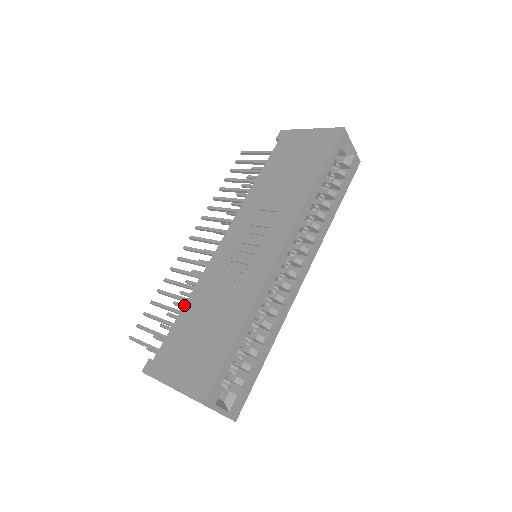
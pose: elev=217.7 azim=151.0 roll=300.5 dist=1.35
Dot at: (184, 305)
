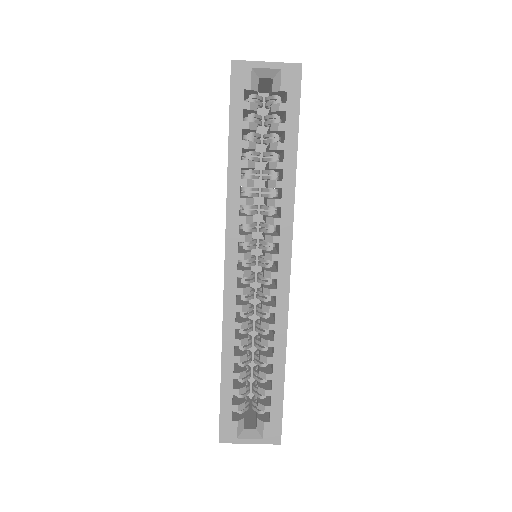
Dot at: occluded
